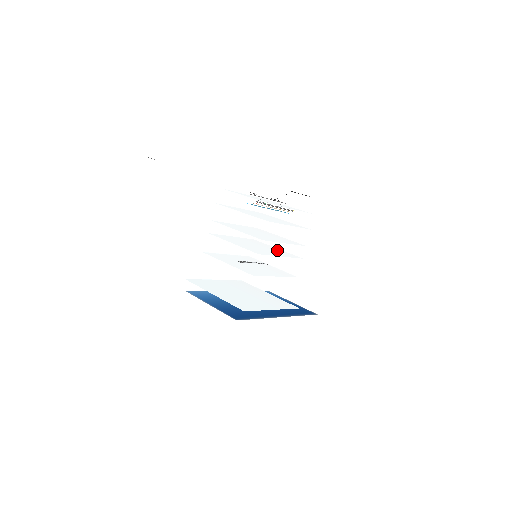
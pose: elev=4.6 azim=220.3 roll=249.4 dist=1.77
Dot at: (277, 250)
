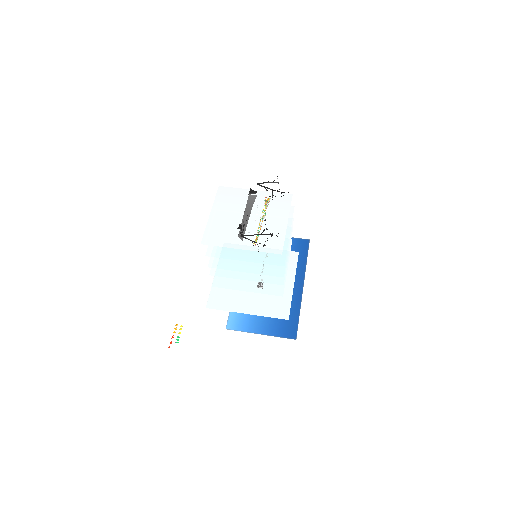
Dot at: occluded
